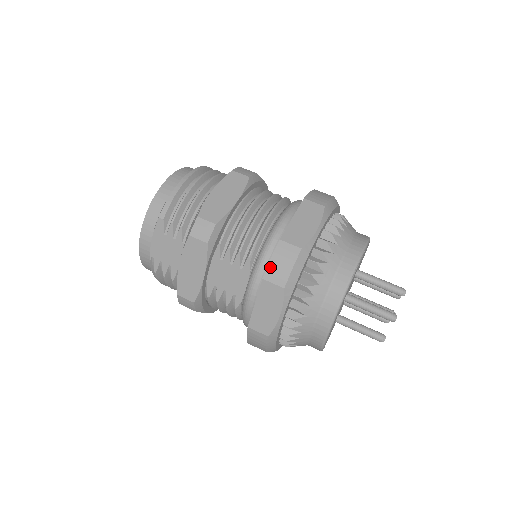
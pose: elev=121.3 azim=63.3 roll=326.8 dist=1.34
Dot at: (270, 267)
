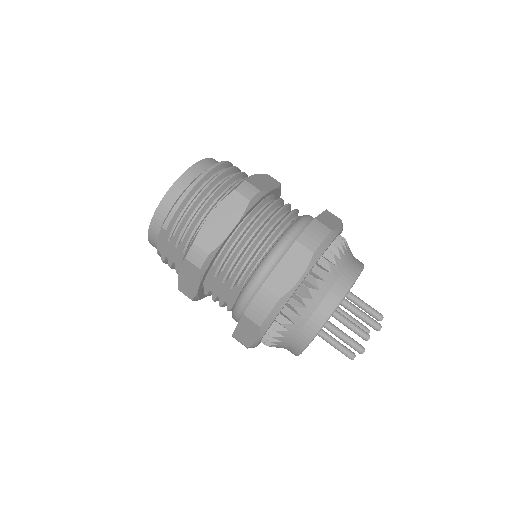
Dot at: (250, 307)
